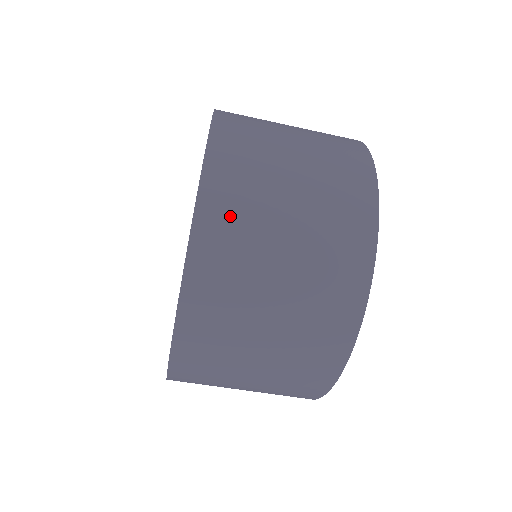
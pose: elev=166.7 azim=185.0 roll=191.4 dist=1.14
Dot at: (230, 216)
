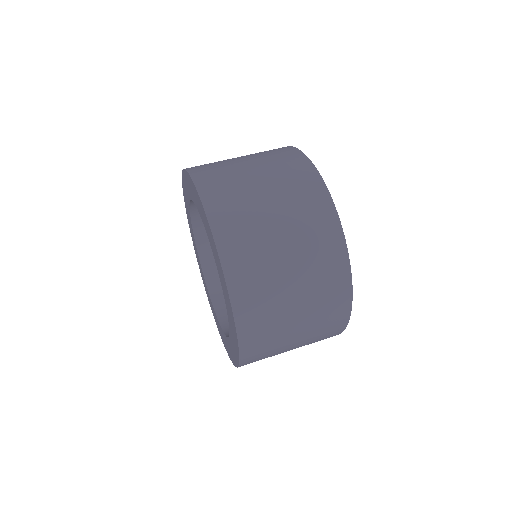
Dot at: (233, 218)
